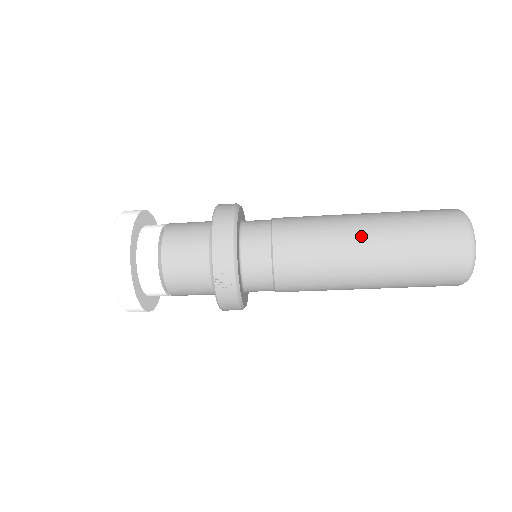
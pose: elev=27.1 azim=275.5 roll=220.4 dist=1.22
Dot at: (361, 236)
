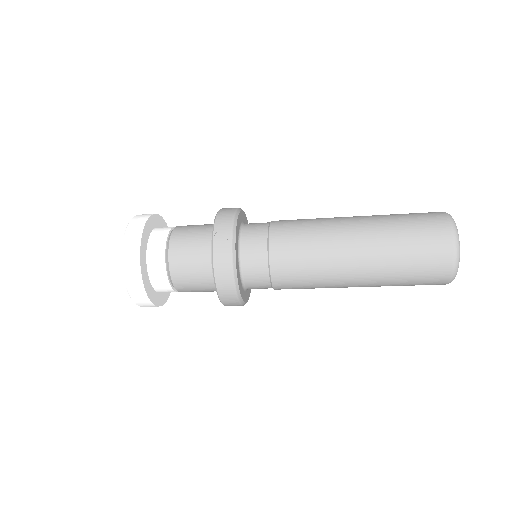
Dot at: (349, 219)
